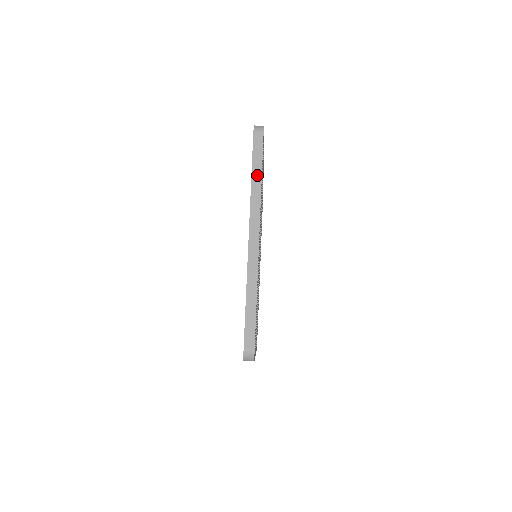
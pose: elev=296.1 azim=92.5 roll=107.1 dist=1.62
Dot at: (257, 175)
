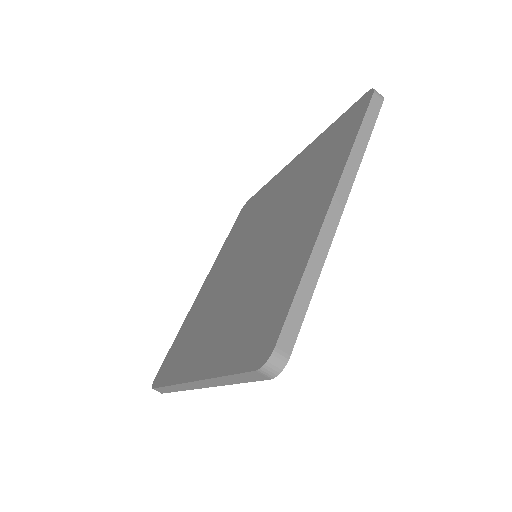
Dot at: (230, 381)
